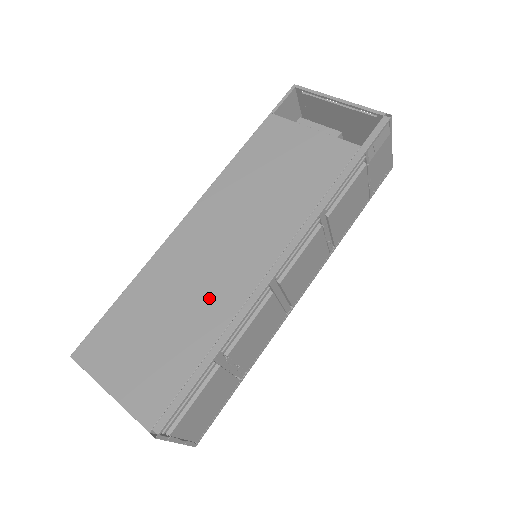
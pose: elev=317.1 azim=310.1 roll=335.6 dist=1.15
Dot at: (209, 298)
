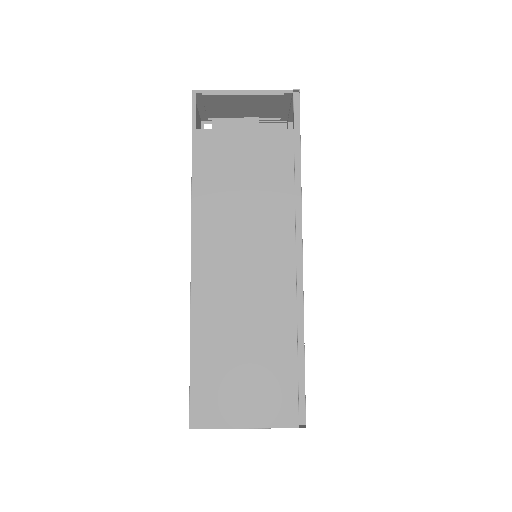
Dot at: (267, 314)
